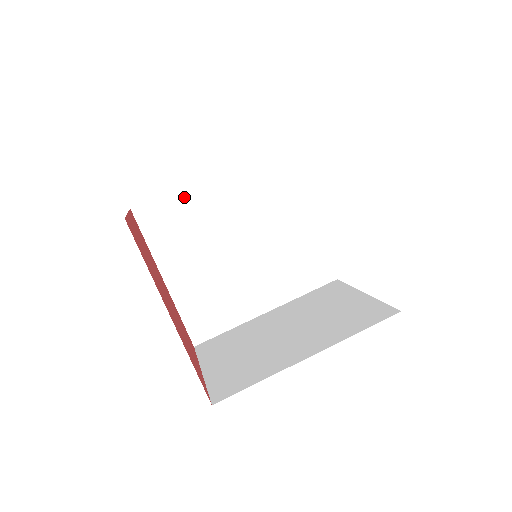
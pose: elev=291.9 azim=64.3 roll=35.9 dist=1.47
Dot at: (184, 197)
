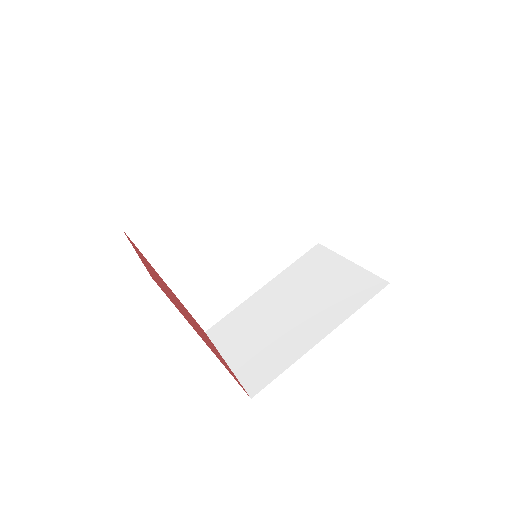
Dot at: (171, 206)
